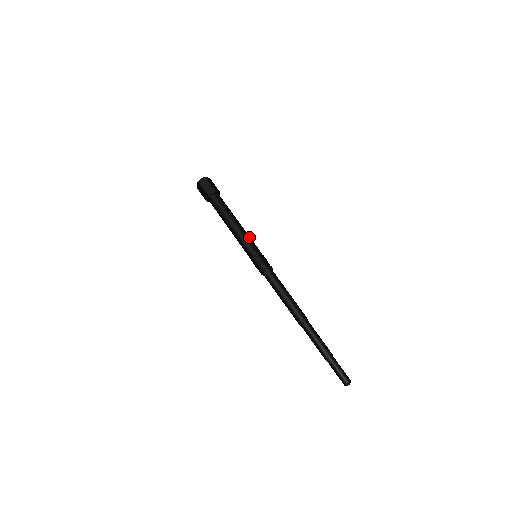
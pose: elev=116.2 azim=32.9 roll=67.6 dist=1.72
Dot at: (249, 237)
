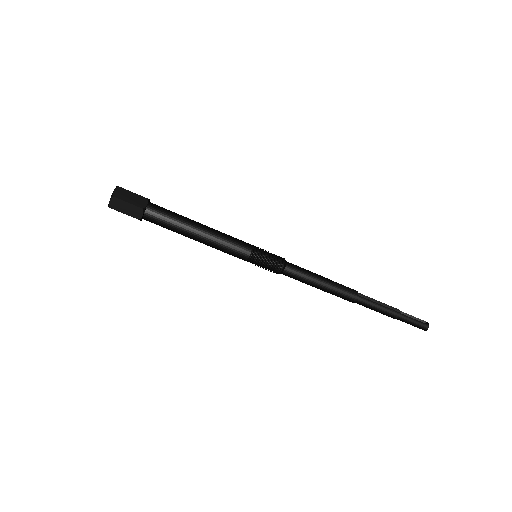
Dot at: (230, 251)
